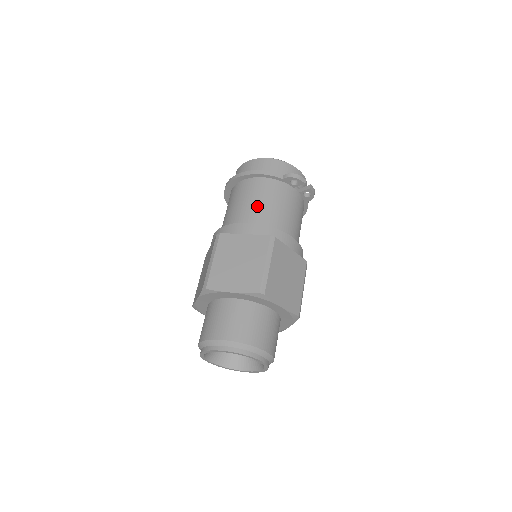
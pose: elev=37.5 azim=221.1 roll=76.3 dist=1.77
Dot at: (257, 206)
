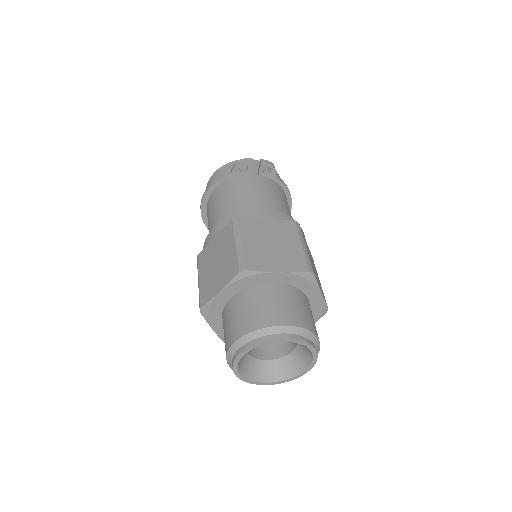
Dot at: (220, 211)
